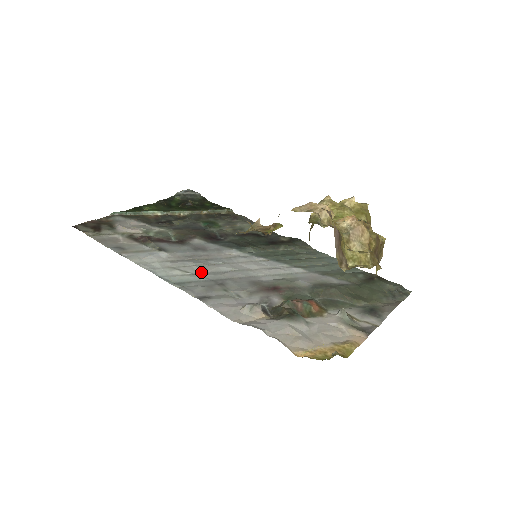
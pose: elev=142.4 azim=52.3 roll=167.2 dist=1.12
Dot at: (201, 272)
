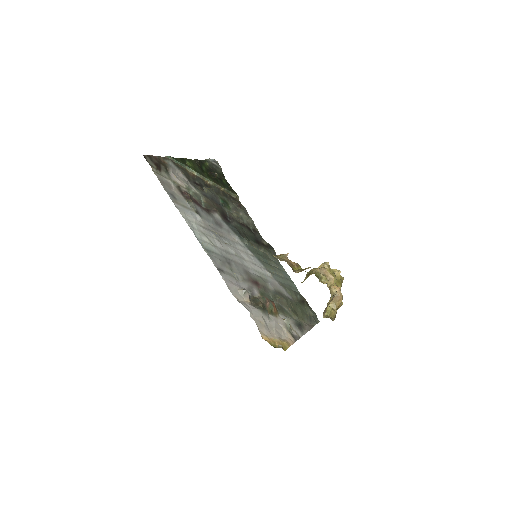
Dot at: (219, 247)
